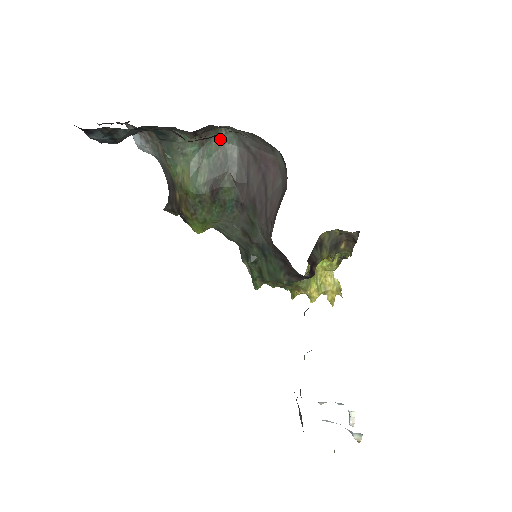
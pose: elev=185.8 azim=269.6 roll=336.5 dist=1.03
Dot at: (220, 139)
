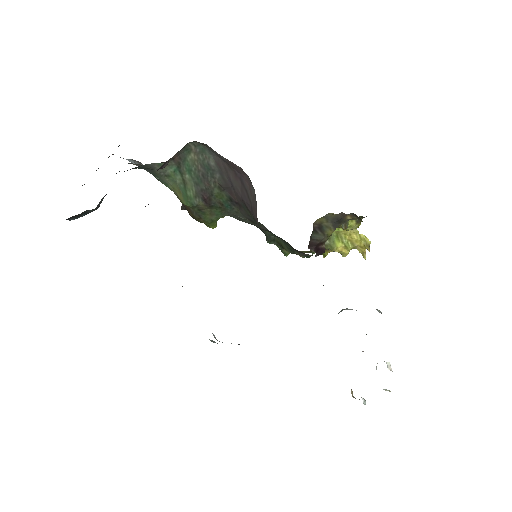
Dot at: (193, 153)
